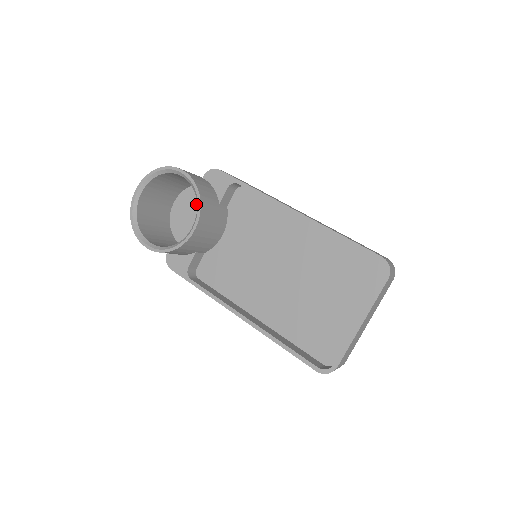
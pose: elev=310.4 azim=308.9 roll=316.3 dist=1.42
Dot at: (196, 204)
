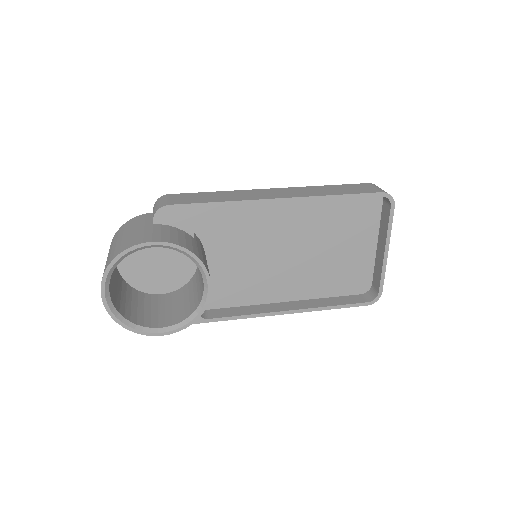
Dot at: (147, 248)
